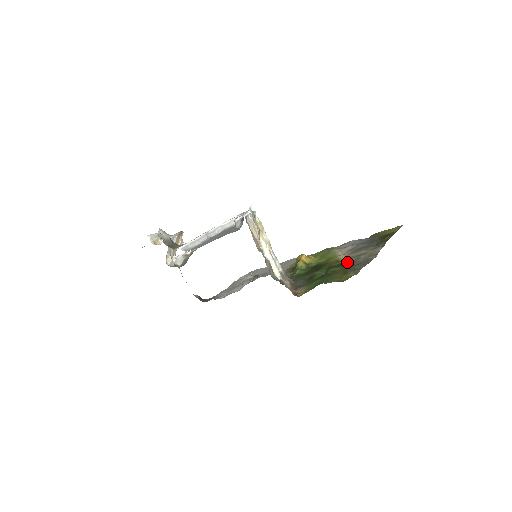
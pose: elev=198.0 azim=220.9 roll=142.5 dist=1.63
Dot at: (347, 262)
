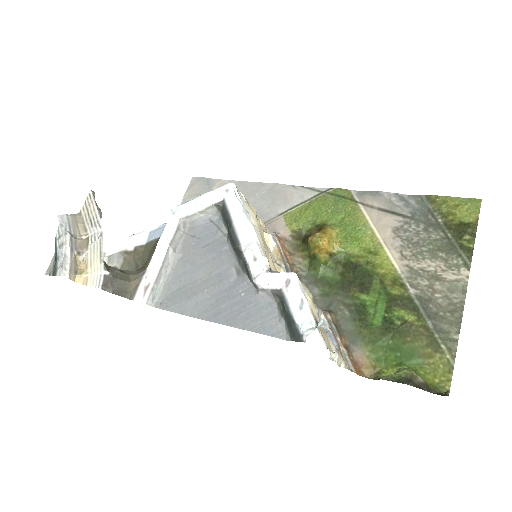
Dot at: (413, 288)
